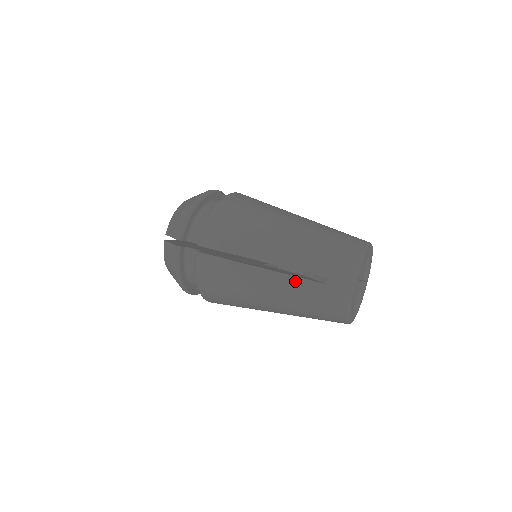
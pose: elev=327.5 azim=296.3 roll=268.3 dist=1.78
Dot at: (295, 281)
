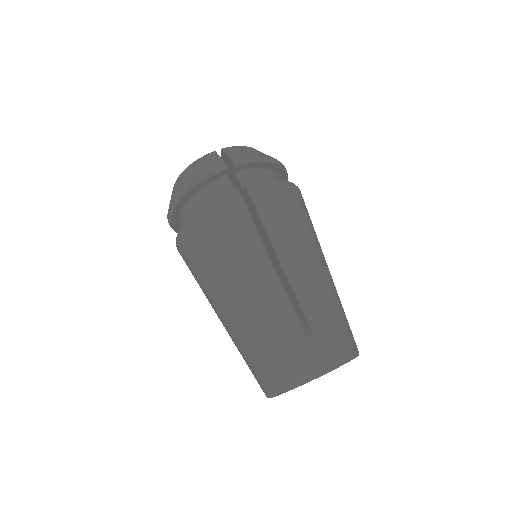
Dot at: occluded
